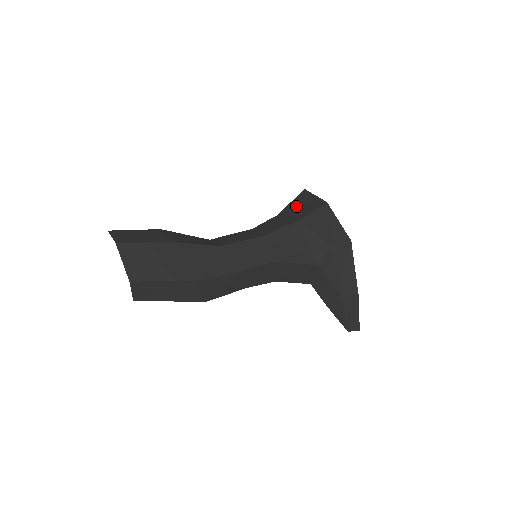
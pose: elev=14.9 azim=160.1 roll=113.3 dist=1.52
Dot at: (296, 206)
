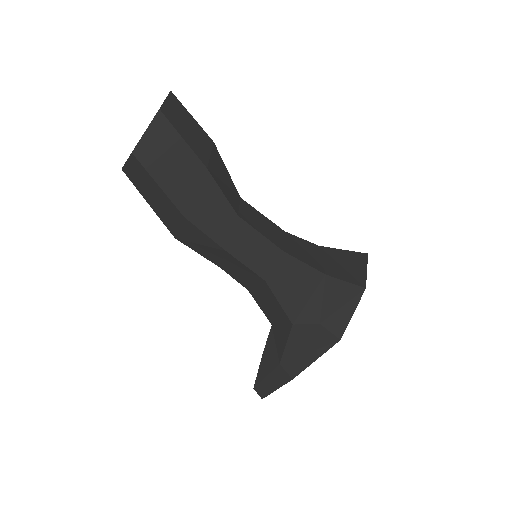
Dot at: (341, 258)
